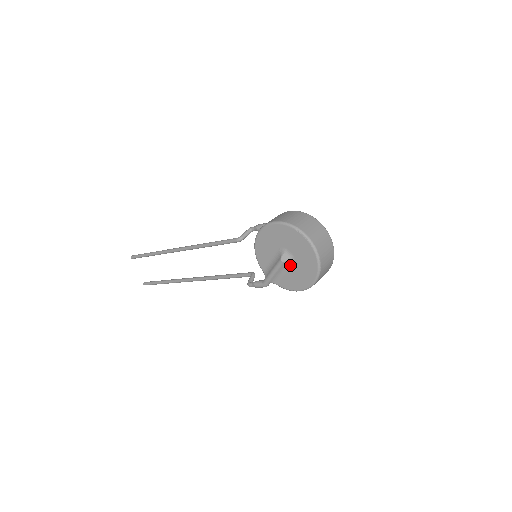
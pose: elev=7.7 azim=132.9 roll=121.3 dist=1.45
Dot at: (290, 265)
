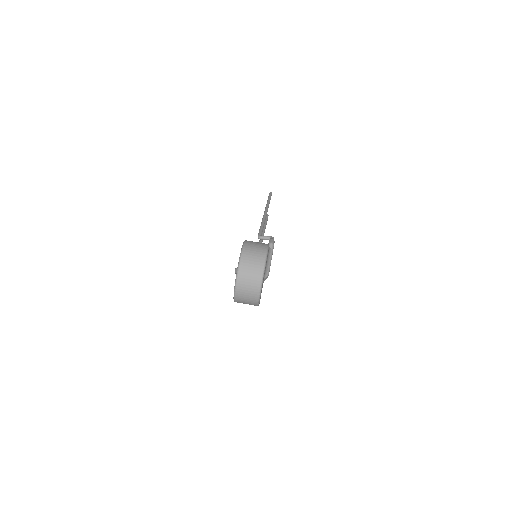
Dot at: occluded
